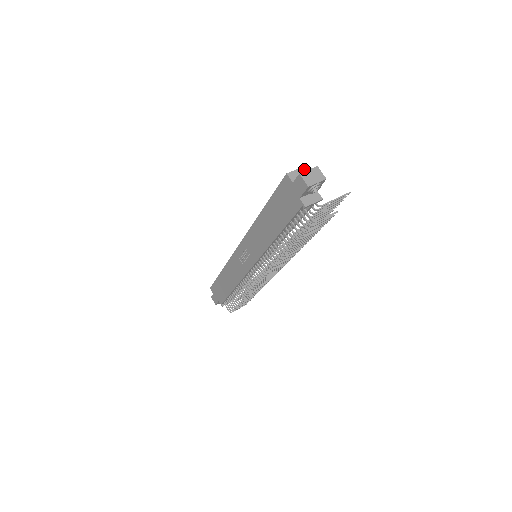
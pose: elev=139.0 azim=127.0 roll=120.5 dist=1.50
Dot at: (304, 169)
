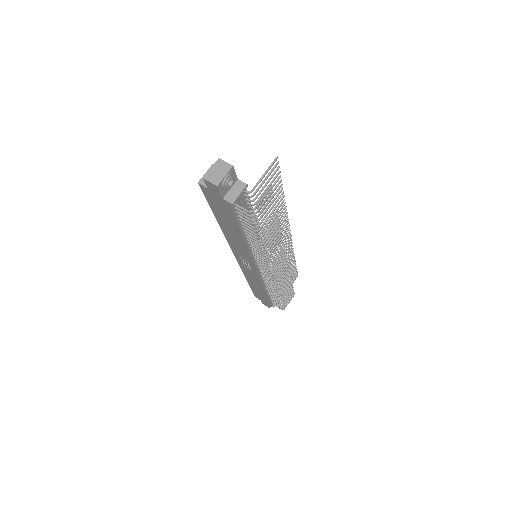
Dot at: occluded
